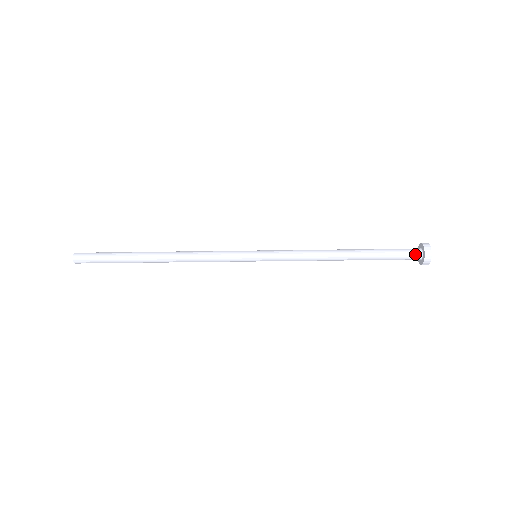
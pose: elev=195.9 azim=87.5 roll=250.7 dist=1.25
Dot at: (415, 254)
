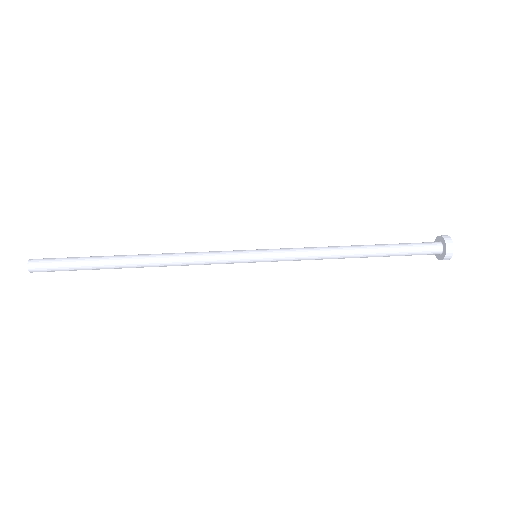
Dot at: (433, 254)
